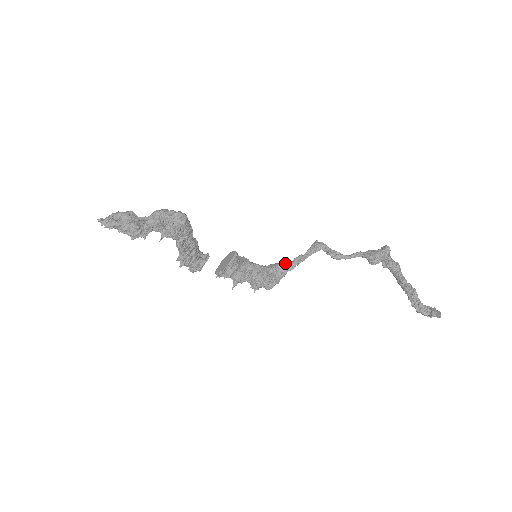
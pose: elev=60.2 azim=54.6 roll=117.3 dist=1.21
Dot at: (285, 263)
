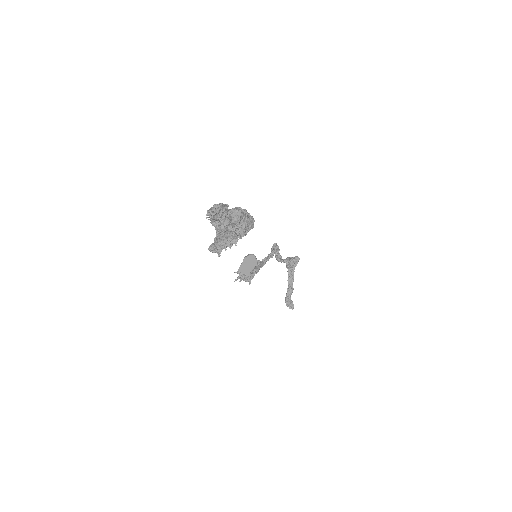
Dot at: (262, 262)
